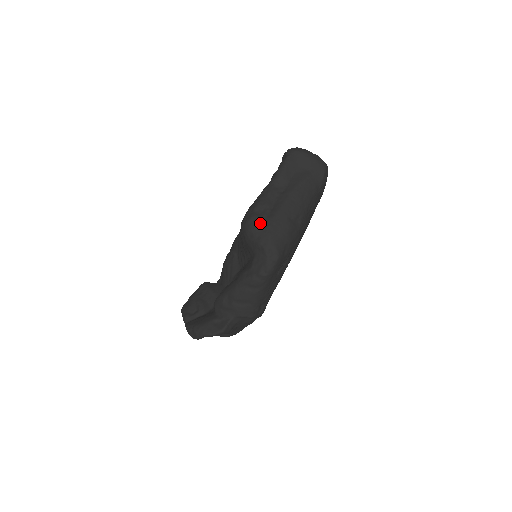
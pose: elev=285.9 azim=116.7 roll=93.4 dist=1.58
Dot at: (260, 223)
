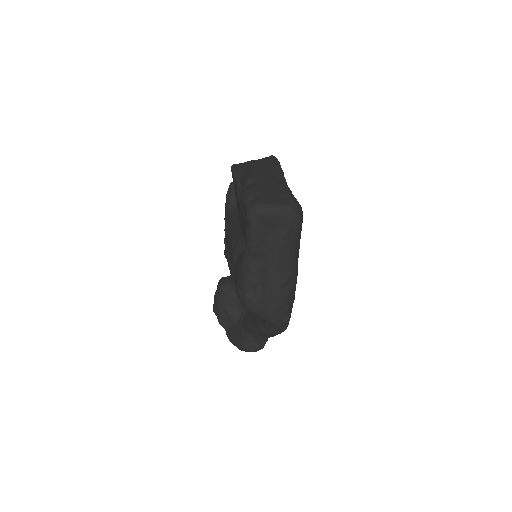
Dot at: (257, 305)
